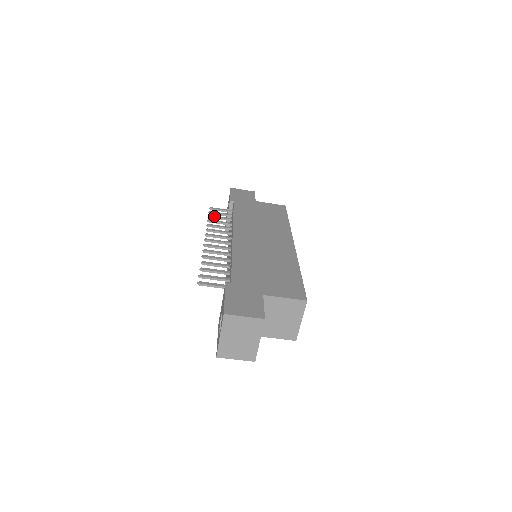
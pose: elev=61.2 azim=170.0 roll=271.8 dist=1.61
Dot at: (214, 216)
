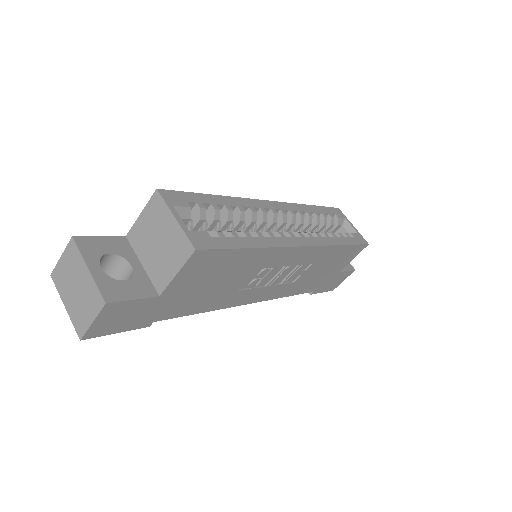
Dot at: occluded
